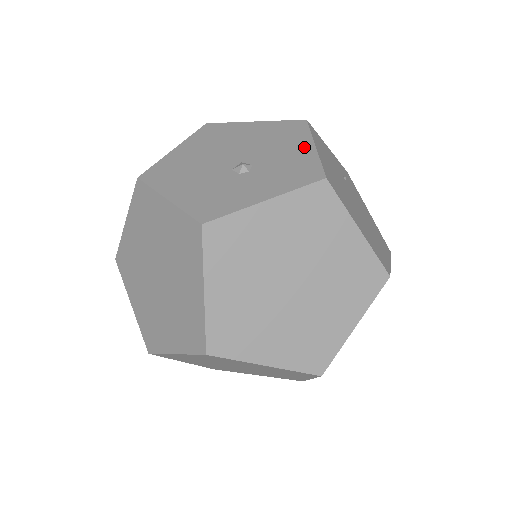
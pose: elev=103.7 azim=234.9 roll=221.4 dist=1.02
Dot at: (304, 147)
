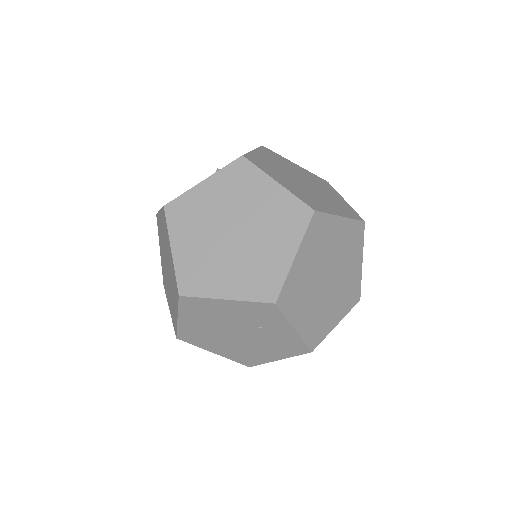
Dot at: occluded
